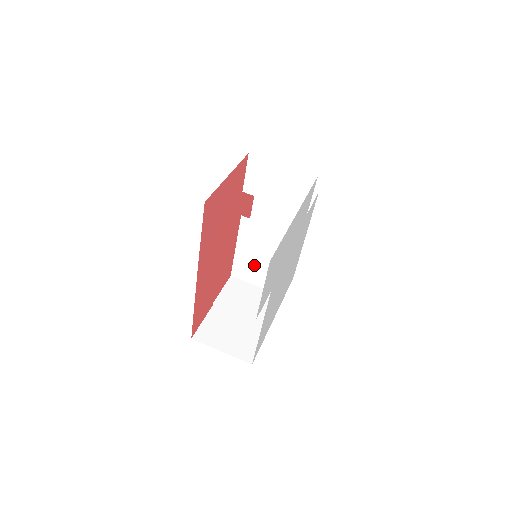
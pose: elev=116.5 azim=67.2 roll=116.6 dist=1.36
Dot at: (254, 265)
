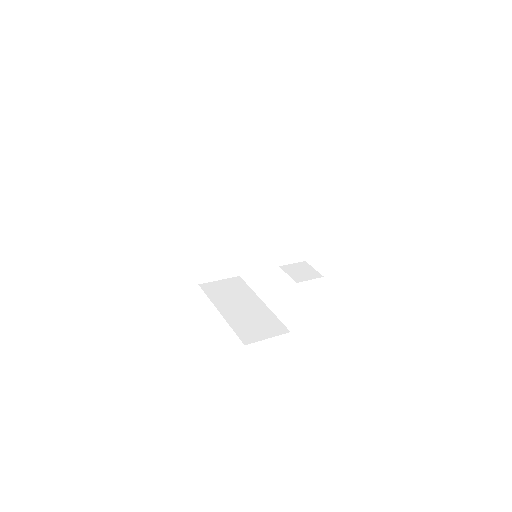
Dot at: (295, 247)
